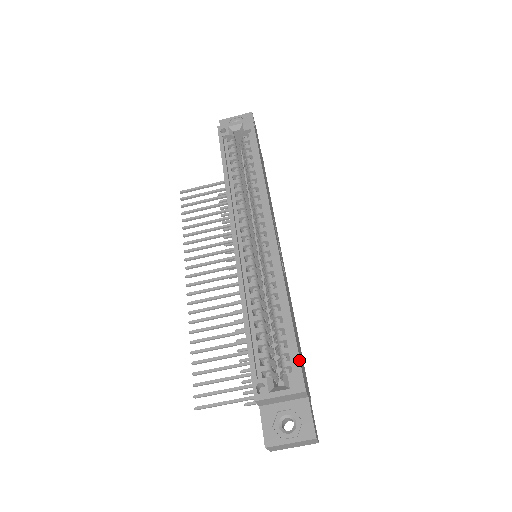
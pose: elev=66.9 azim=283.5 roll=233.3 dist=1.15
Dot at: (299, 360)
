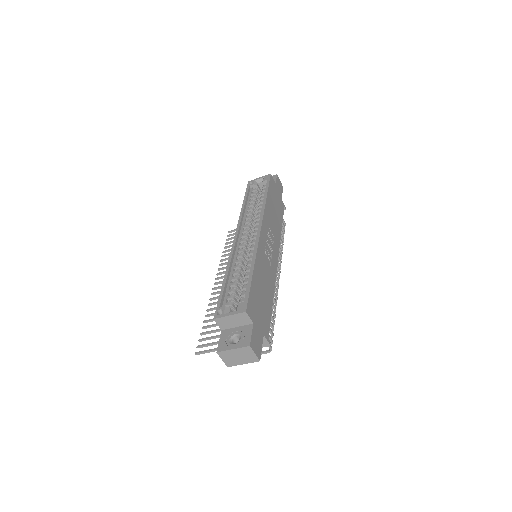
Dot at: (248, 296)
